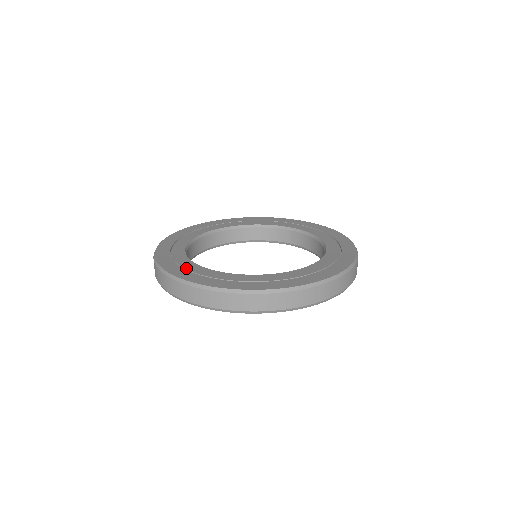
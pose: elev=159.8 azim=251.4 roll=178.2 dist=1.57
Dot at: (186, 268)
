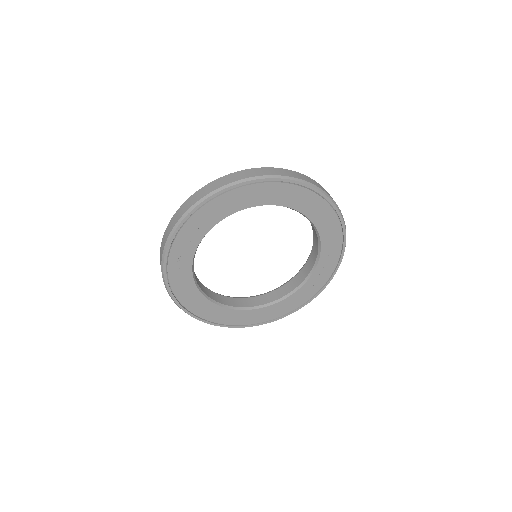
Dot at: occluded
